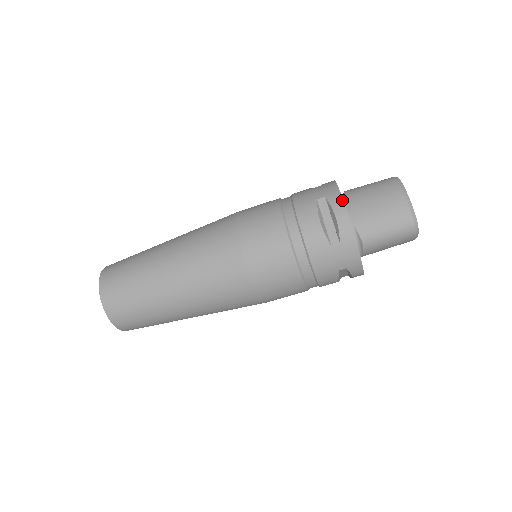
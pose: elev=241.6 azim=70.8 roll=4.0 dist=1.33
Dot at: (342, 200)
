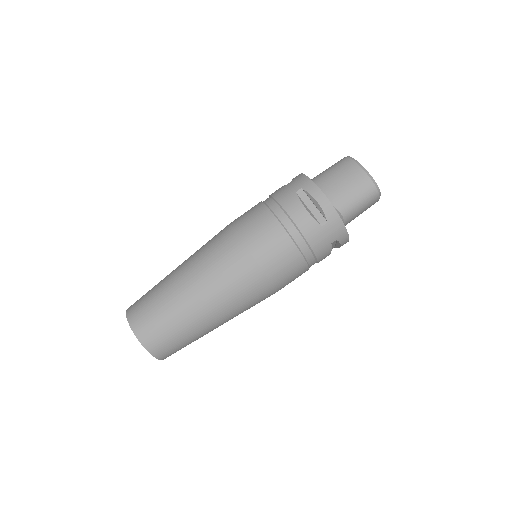
Dot at: (316, 186)
